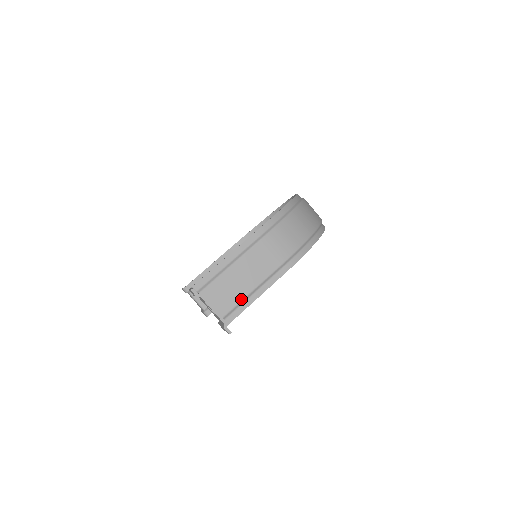
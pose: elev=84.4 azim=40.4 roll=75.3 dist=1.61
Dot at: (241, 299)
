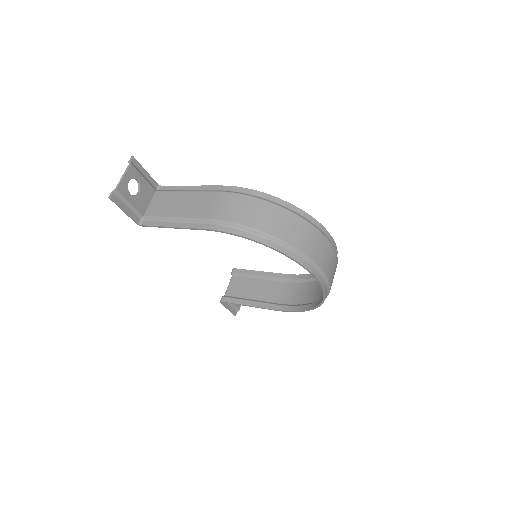
Dot at: (164, 216)
